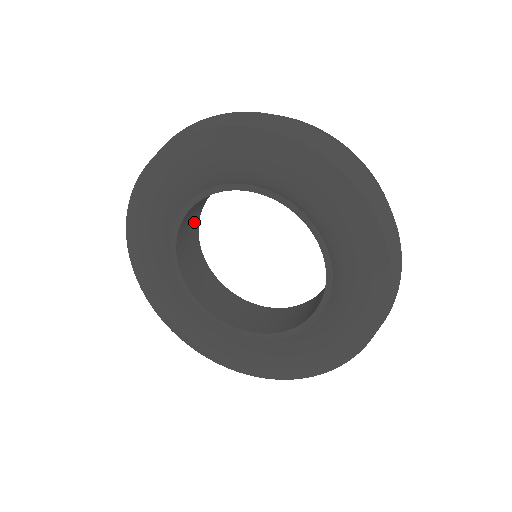
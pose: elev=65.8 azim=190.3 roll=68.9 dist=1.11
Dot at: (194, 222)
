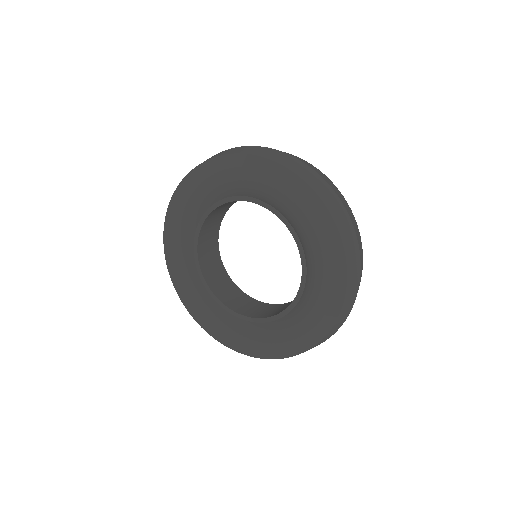
Dot at: occluded
